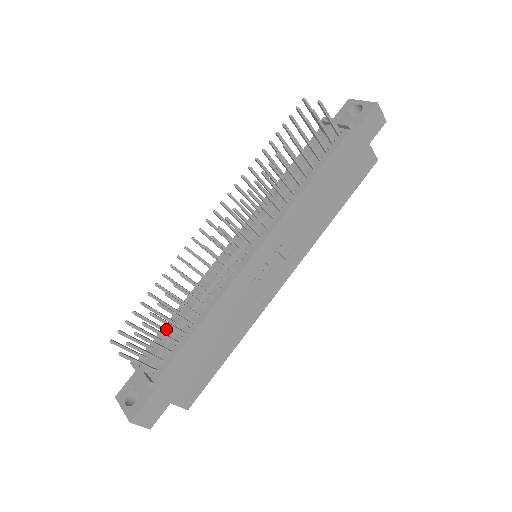
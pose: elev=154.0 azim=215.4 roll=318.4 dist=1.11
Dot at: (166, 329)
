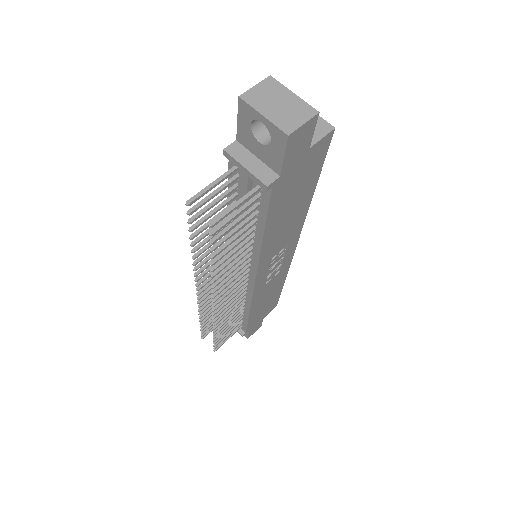
Dot at: occluded
